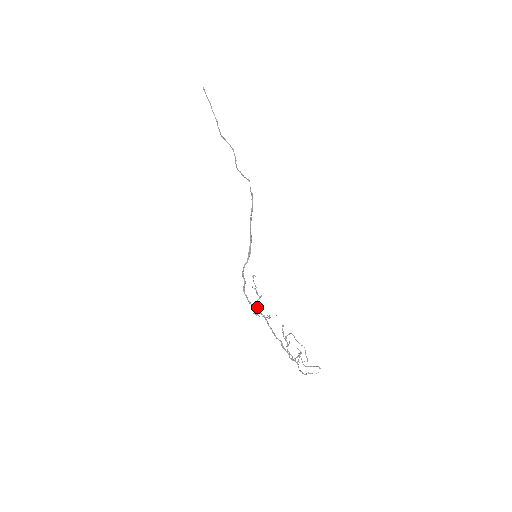
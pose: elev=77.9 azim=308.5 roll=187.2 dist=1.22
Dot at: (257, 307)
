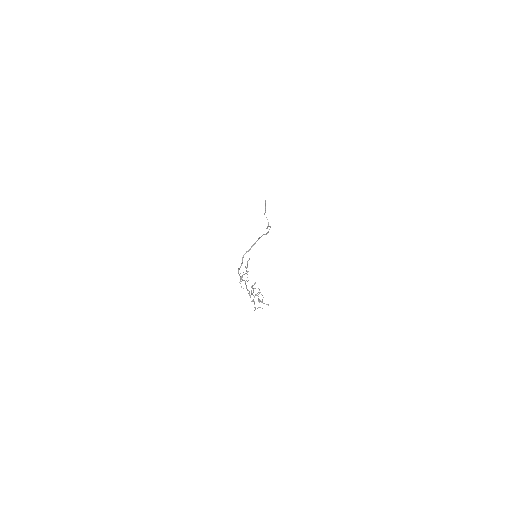
Dot at: occluded
